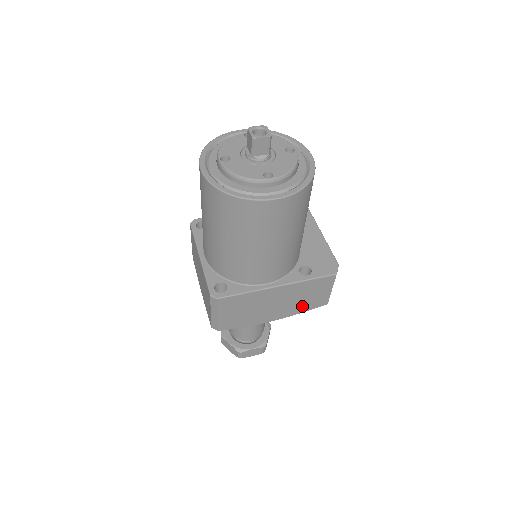
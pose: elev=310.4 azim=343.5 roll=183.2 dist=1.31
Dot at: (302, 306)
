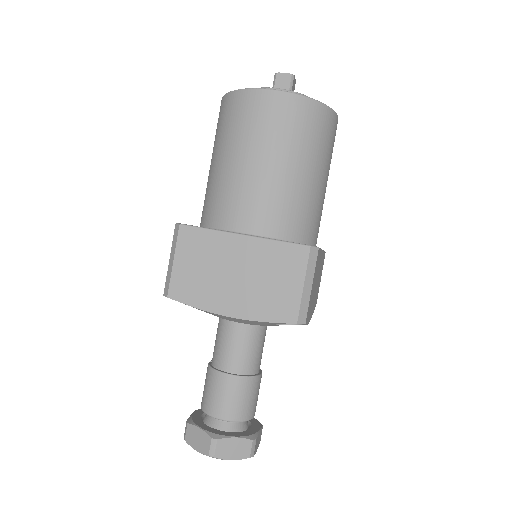
Dot at: occluded
